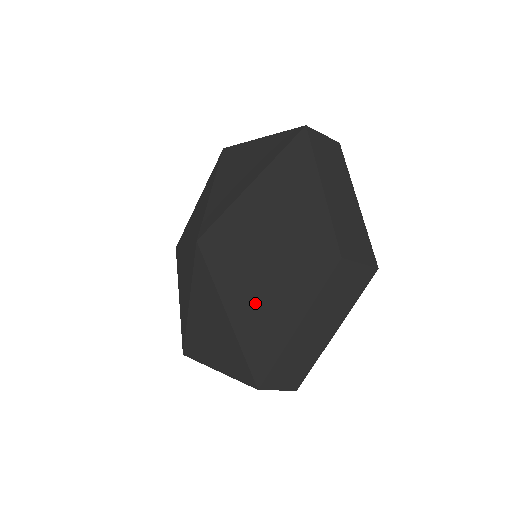
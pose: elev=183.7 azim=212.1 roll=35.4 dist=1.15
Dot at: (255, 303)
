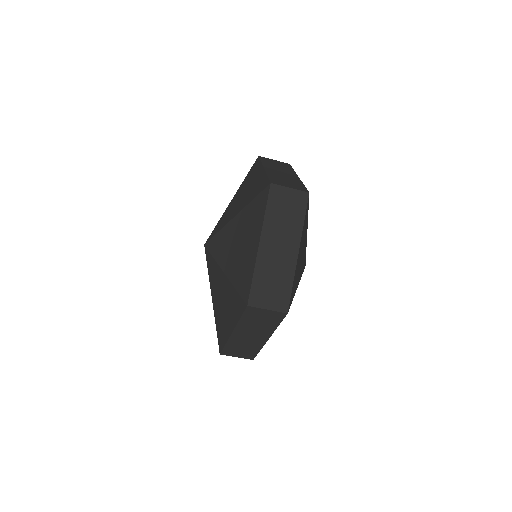
Dot at: (236, 251)
